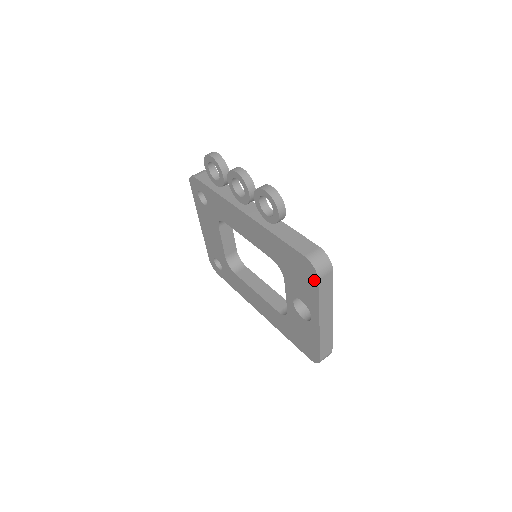
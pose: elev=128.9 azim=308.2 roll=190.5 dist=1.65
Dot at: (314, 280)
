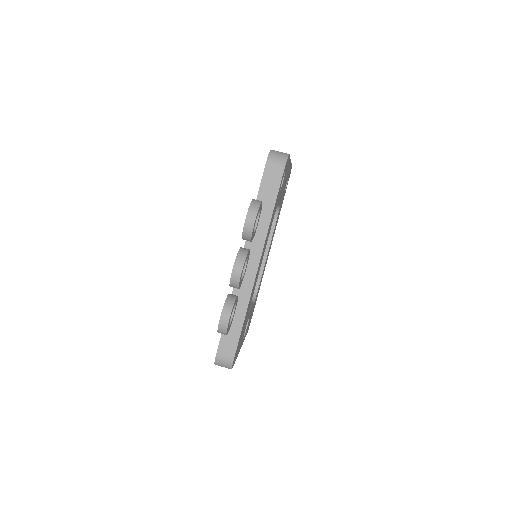
Dot at: occluded
